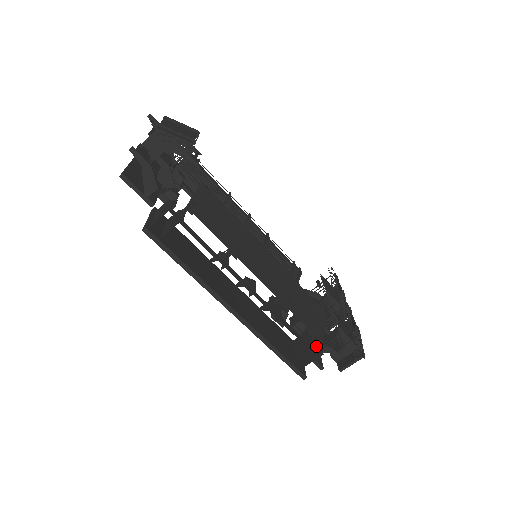
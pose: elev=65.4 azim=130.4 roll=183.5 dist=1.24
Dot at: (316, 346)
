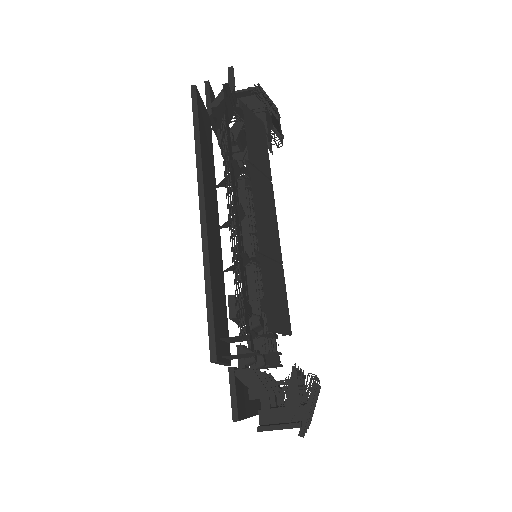
Dot at: occluded
